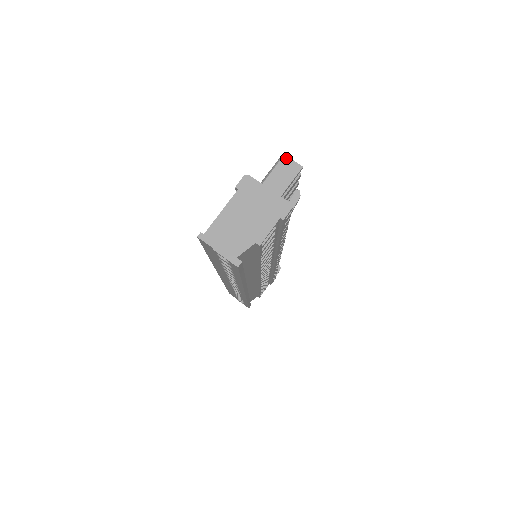
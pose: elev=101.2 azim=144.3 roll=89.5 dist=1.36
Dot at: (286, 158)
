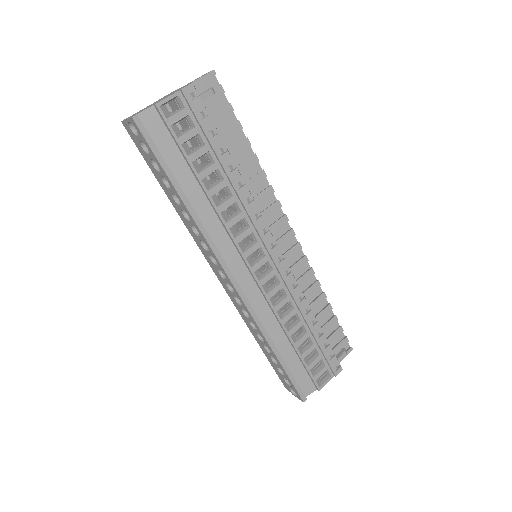
Dot at: (206, 73)
